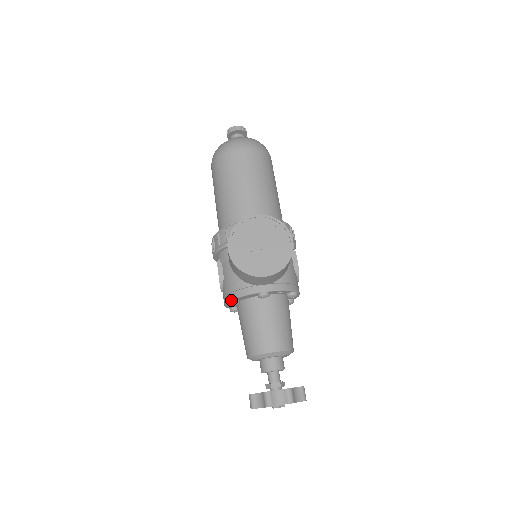
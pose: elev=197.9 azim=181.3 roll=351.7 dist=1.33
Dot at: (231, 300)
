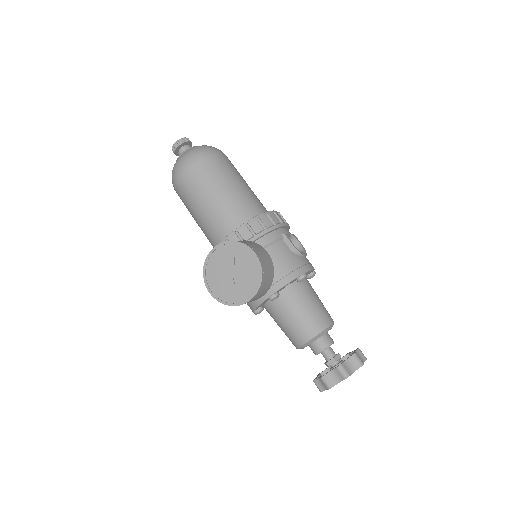
Dot at: (253, 311)
